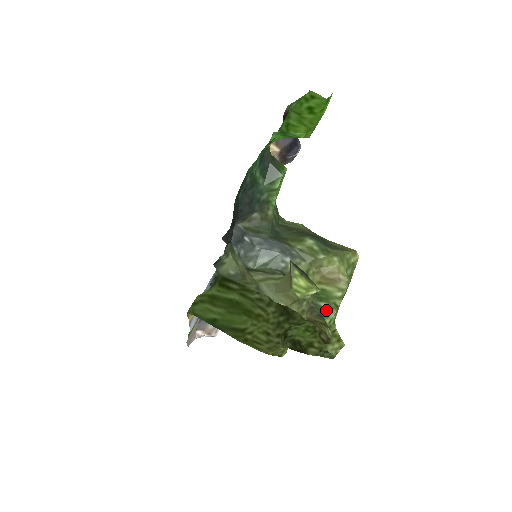
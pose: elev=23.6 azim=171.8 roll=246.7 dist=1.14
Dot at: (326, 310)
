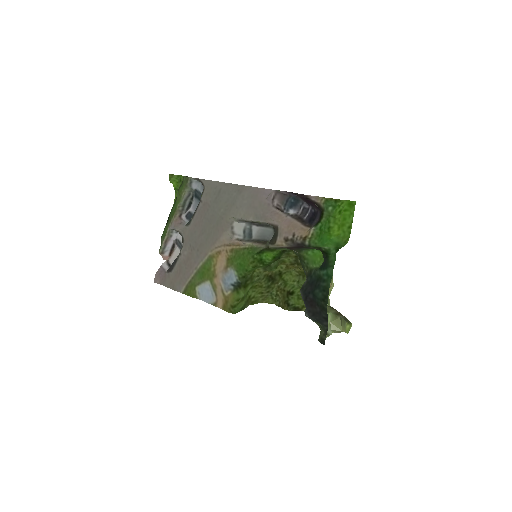
Dot at: occluded
